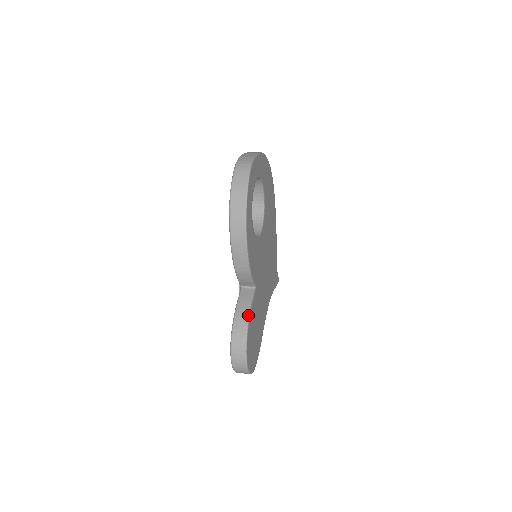
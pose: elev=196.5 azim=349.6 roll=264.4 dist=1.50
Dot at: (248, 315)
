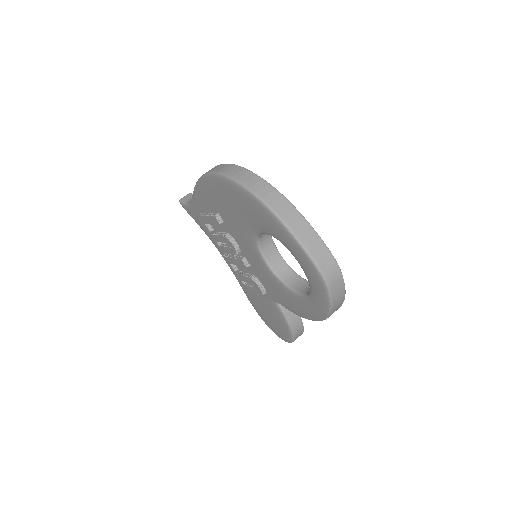
Dot at: (300, 319)
